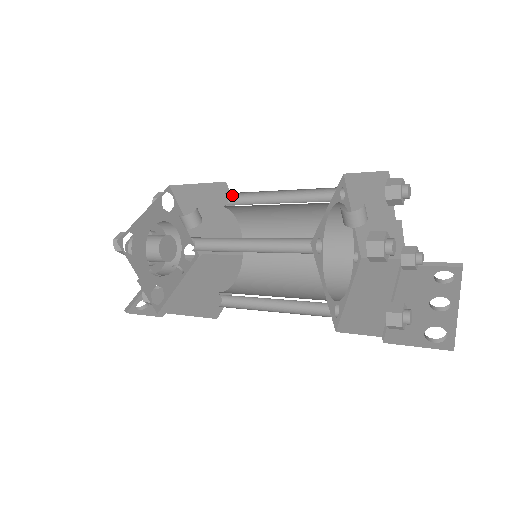
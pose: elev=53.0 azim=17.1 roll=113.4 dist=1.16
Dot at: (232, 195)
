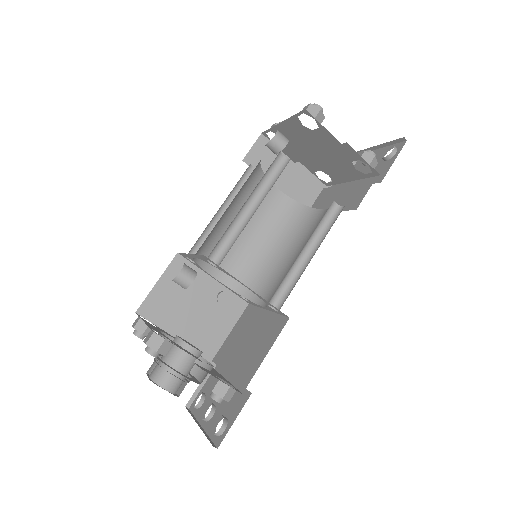
Dot at: occluded
